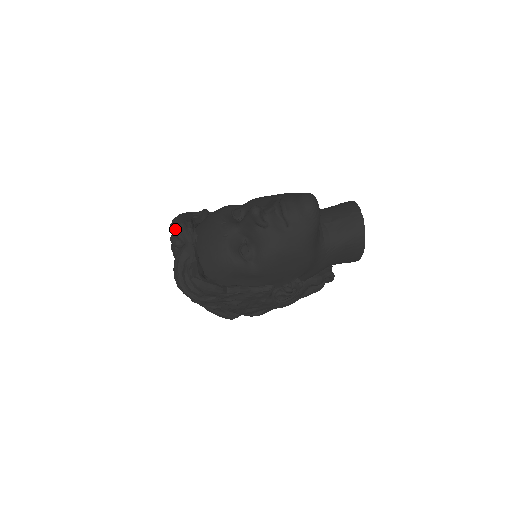
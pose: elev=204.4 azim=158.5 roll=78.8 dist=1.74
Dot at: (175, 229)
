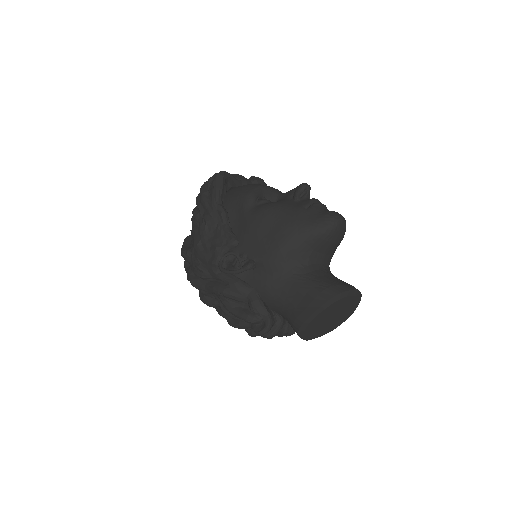
Dot at: occluded
